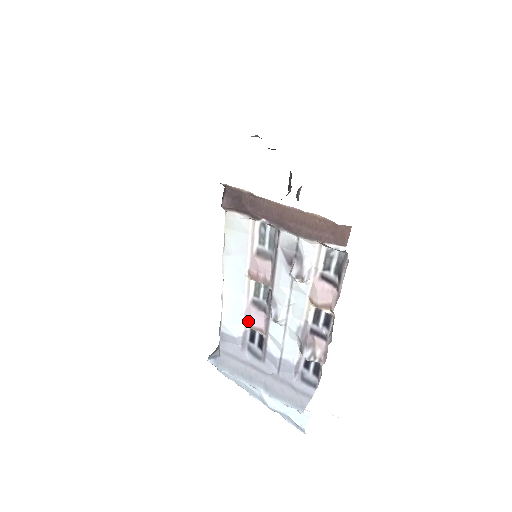
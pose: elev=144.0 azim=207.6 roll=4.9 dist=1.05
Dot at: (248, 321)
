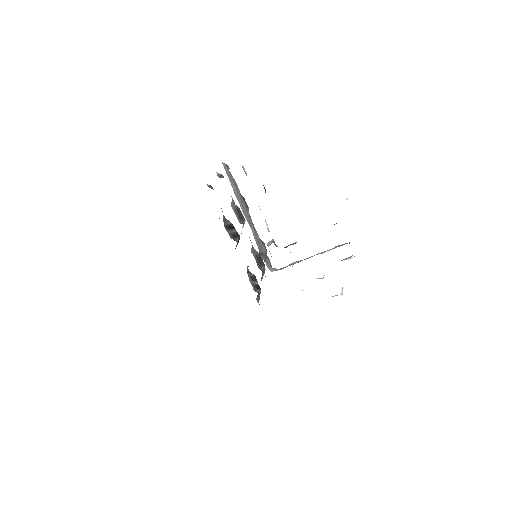
Dot at: occluded
